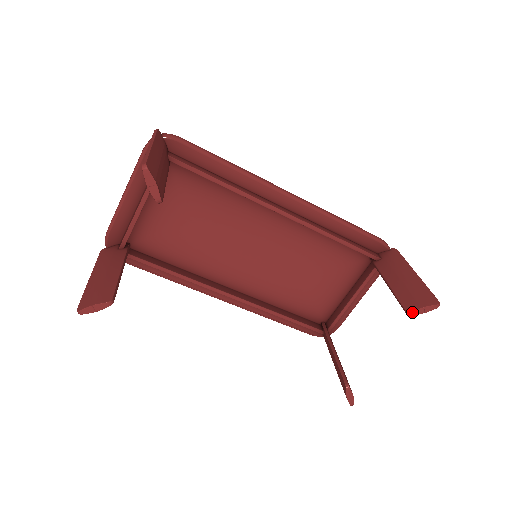
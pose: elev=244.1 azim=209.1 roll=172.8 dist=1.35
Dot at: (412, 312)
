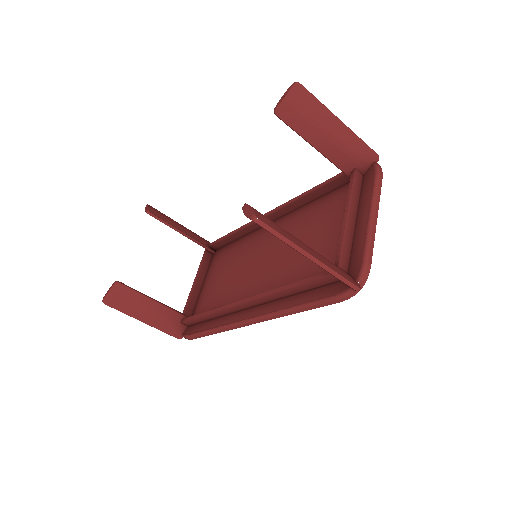
Dot at: (275, 108)
